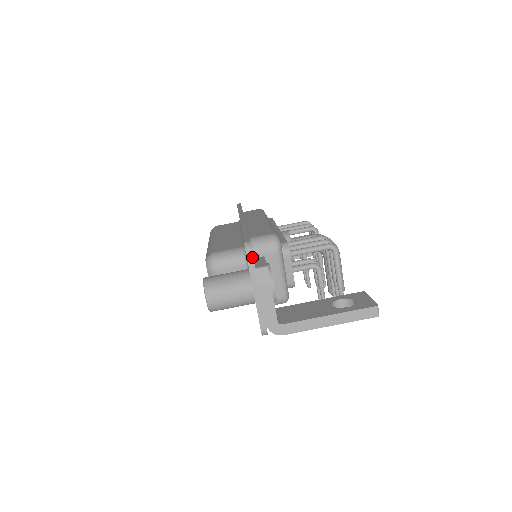
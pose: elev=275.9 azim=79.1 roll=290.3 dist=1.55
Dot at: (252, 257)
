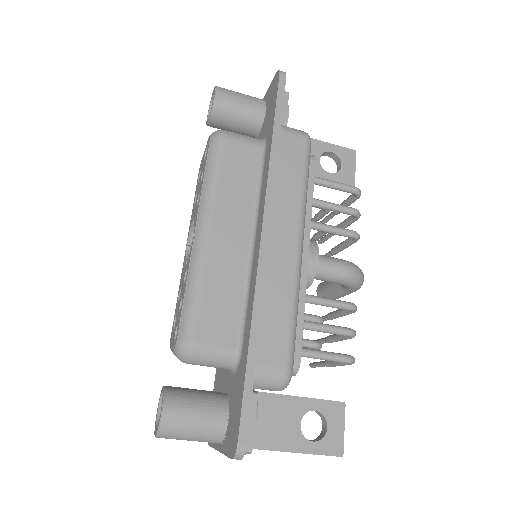
Dot at: (238, 459)
